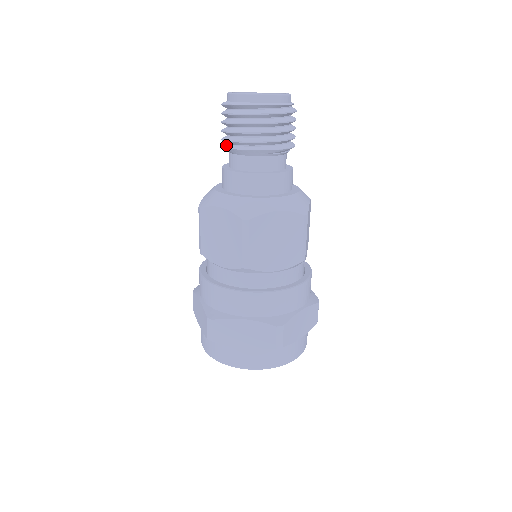
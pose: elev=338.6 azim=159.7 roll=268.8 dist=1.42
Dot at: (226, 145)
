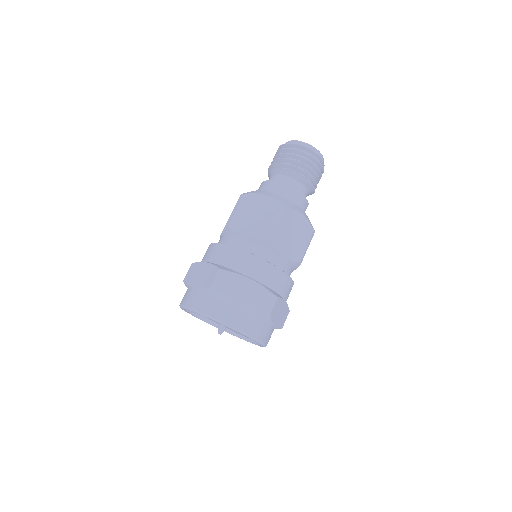
Dot at: (275, 168)
